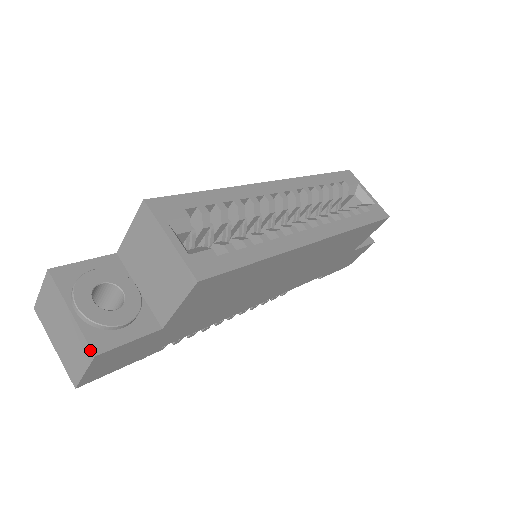
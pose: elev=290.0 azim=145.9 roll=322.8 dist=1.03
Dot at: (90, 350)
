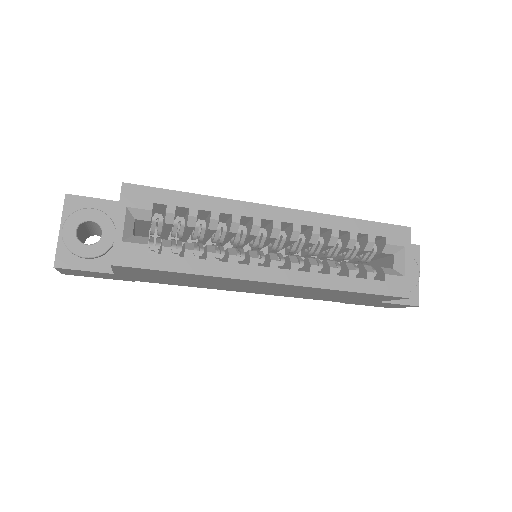
Dot at: (55, 262)
